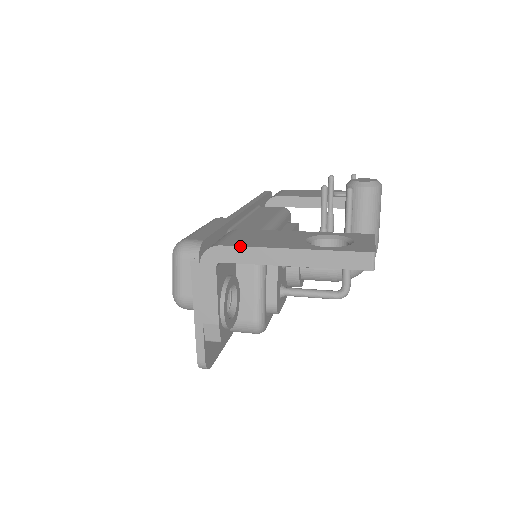
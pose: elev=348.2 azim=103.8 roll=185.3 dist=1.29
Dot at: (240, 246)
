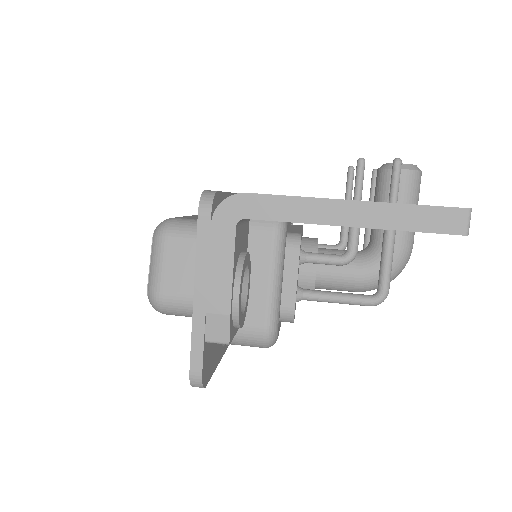
Dot at: occluded
